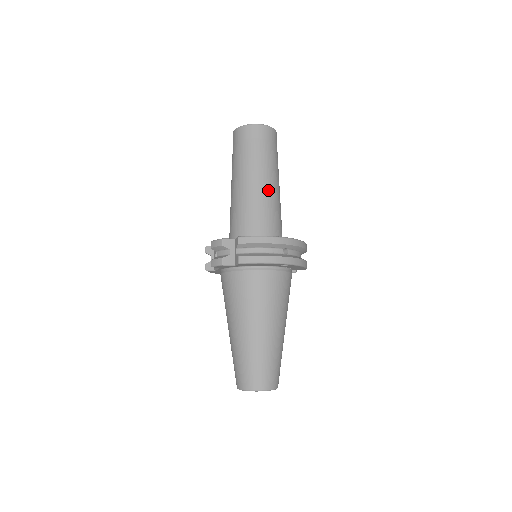
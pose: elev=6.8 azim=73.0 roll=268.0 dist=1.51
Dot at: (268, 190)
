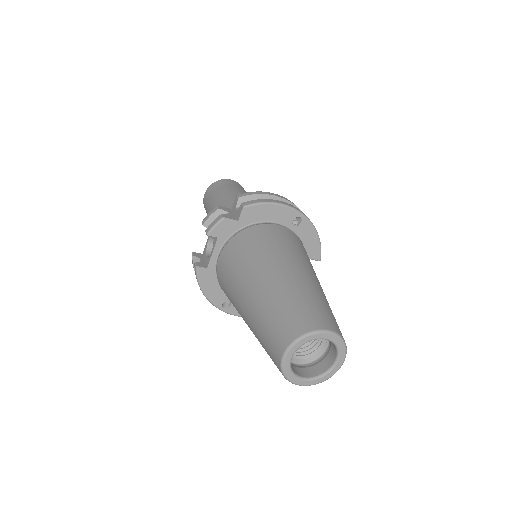
Dot at: occluded
